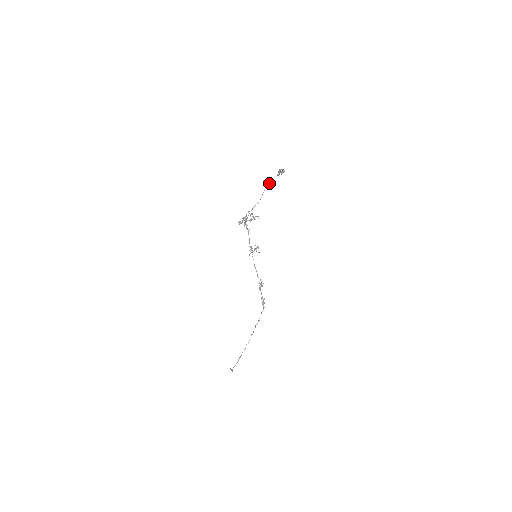
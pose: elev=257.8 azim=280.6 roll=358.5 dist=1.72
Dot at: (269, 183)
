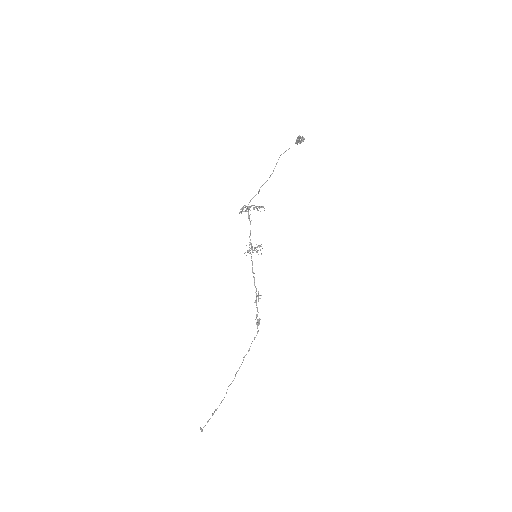
Dot at: occluded
